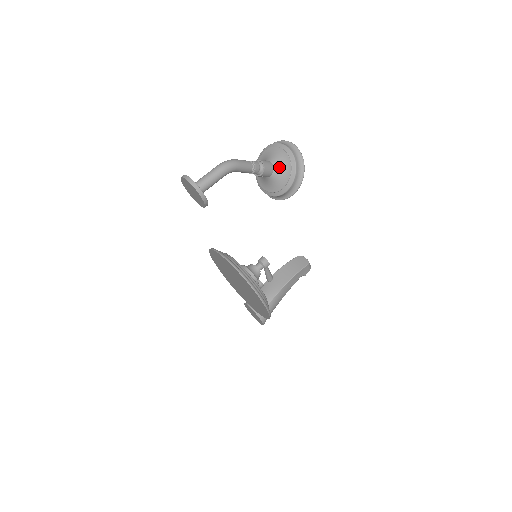
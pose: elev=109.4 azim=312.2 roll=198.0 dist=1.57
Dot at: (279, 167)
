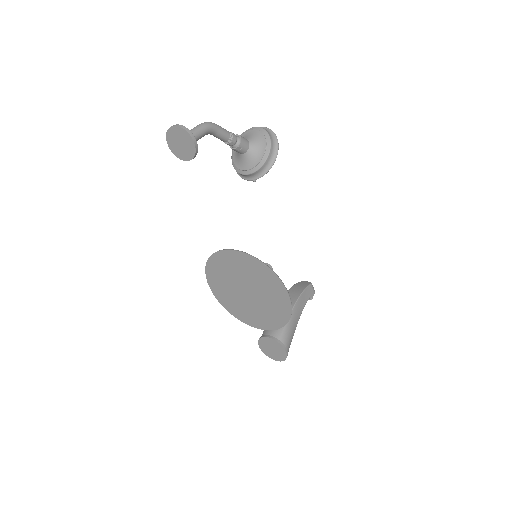
Dot at: (254, 140)
